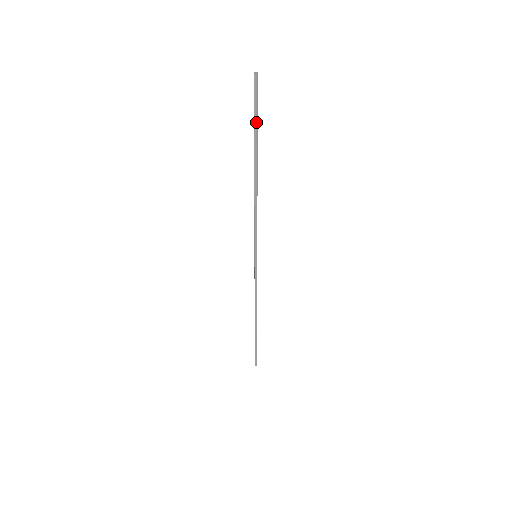
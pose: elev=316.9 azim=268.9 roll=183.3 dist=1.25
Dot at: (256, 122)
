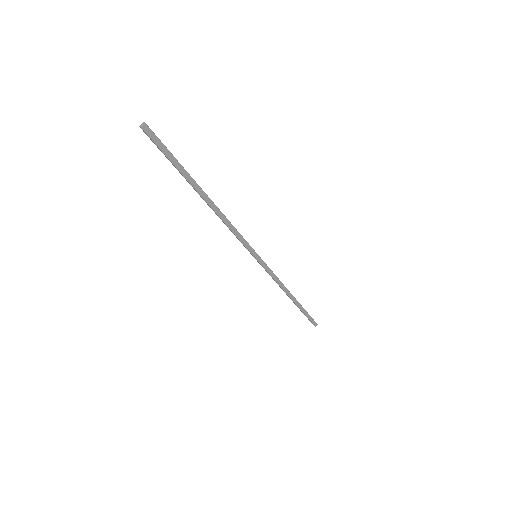
Dot at: (173, 163)
